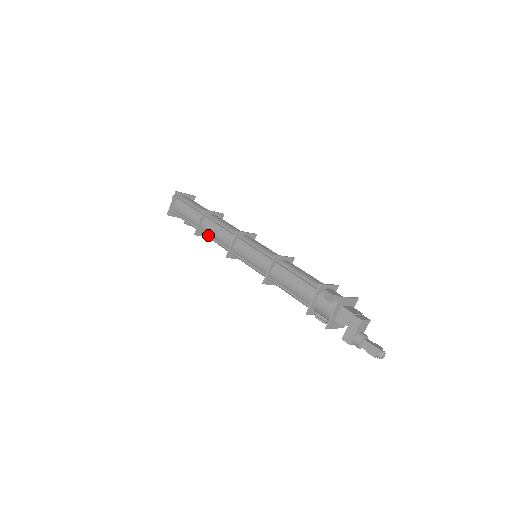
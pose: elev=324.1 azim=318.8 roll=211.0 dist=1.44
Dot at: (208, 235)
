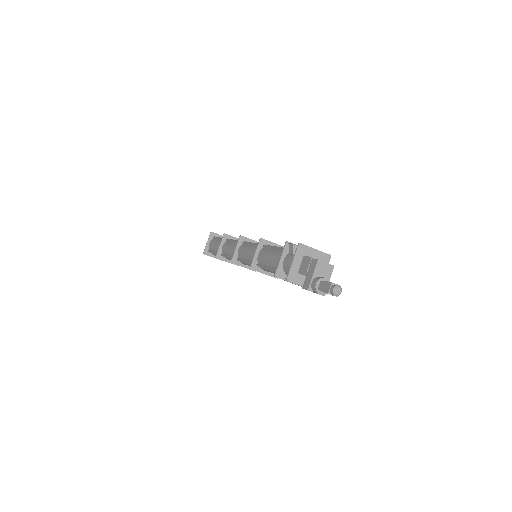
Dot at: (225, 254)
